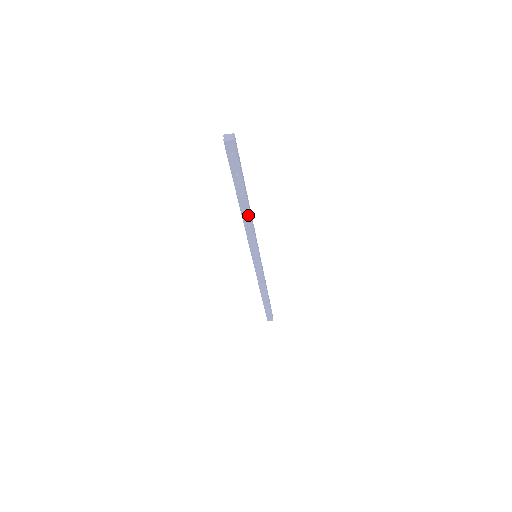
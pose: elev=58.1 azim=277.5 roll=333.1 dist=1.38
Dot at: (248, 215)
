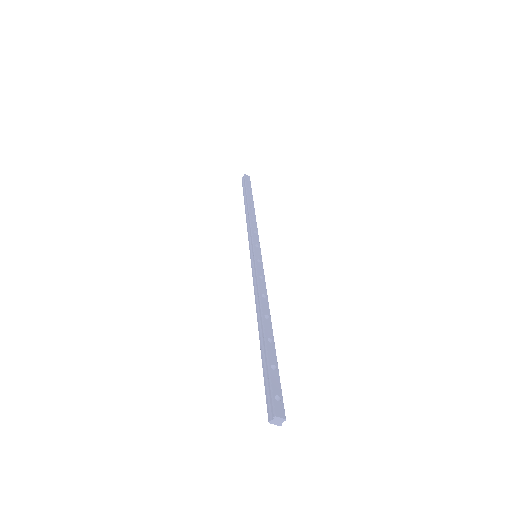
Dot at: occluded
